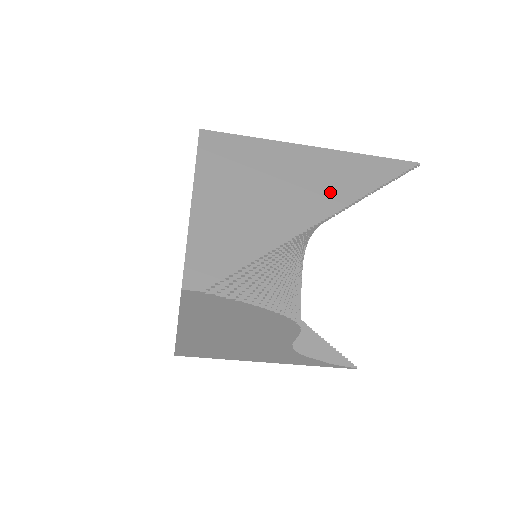
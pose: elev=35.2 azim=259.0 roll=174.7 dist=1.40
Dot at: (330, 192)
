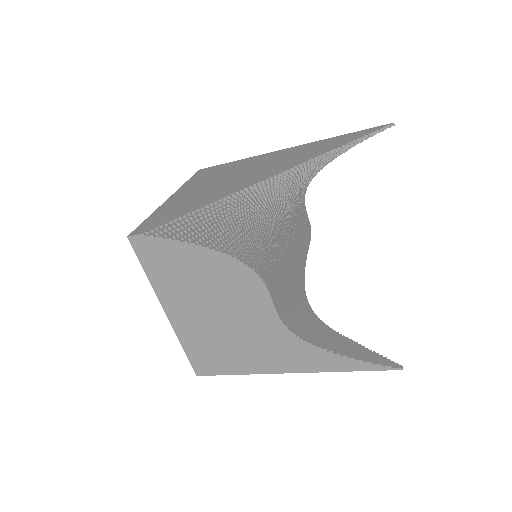
Dot at: (288, 163)
